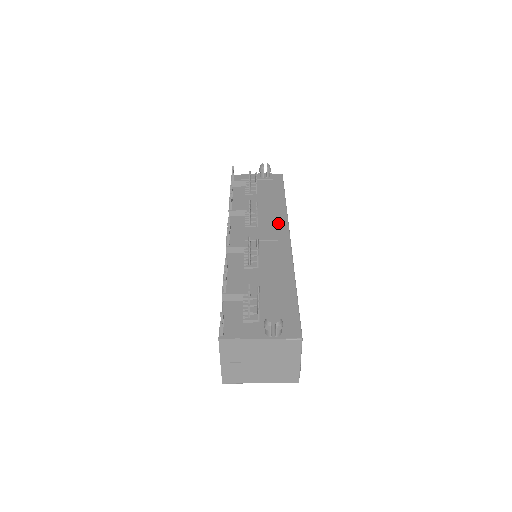
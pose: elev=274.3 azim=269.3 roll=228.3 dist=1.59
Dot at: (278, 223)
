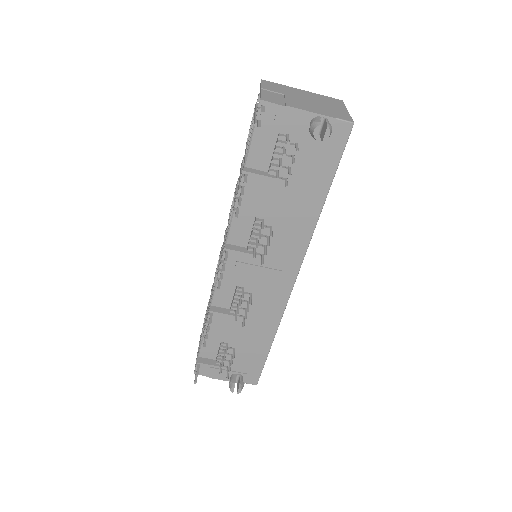
Dot at: (291, 255)
